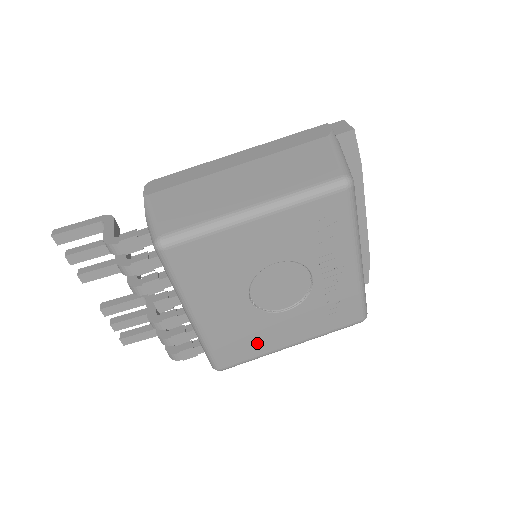
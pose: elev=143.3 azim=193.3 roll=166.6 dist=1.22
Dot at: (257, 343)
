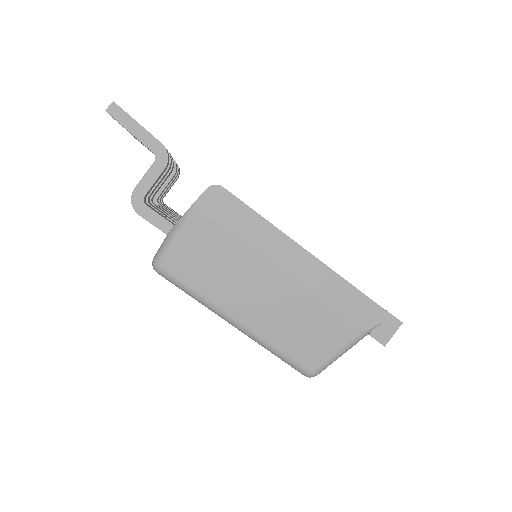
Dot at: occluded
